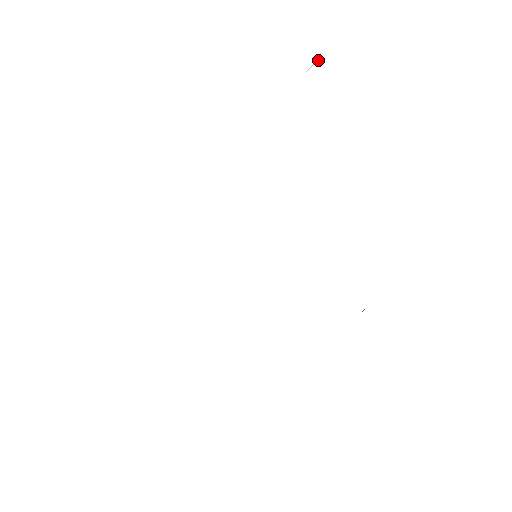
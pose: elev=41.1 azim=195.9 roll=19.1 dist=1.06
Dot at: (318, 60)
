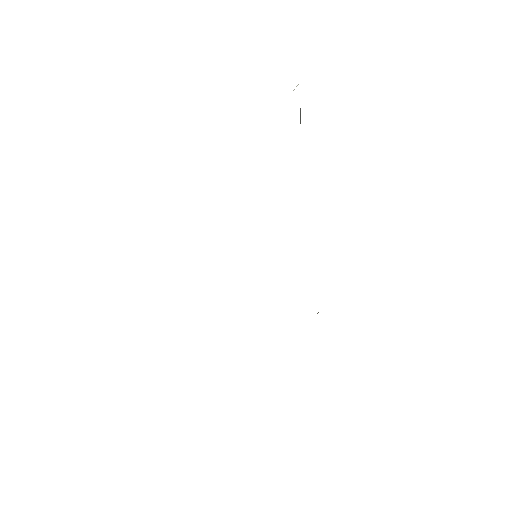
Dot at: (297, 85)
